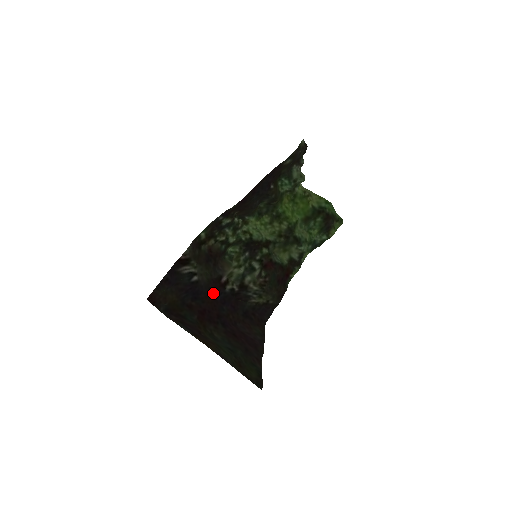
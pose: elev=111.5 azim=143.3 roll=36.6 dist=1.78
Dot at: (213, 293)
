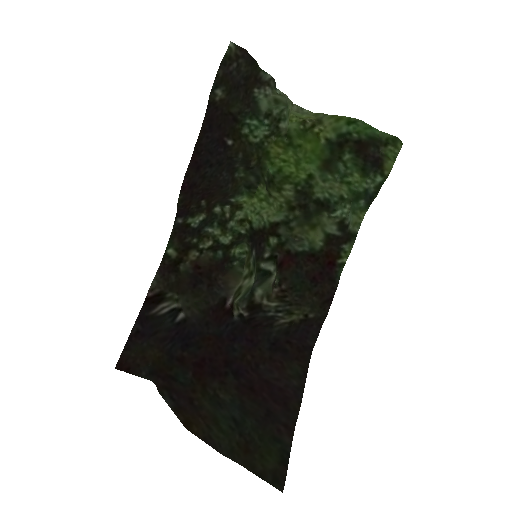
Dot at: (214, 329)
